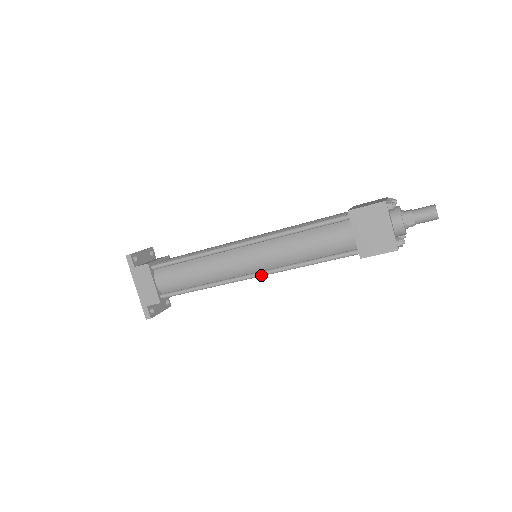
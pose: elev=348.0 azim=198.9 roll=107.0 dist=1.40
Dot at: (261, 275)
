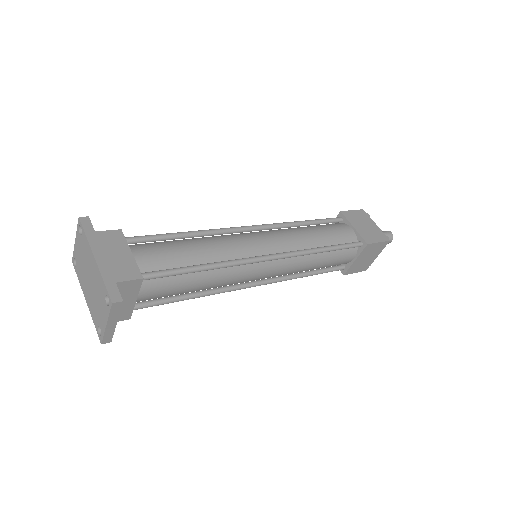
Dot at: (281, 255)
